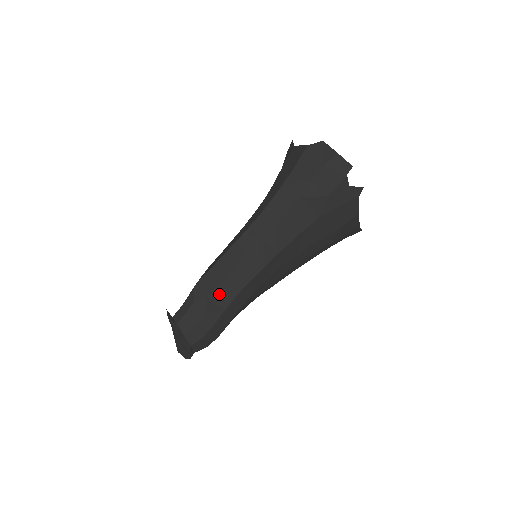
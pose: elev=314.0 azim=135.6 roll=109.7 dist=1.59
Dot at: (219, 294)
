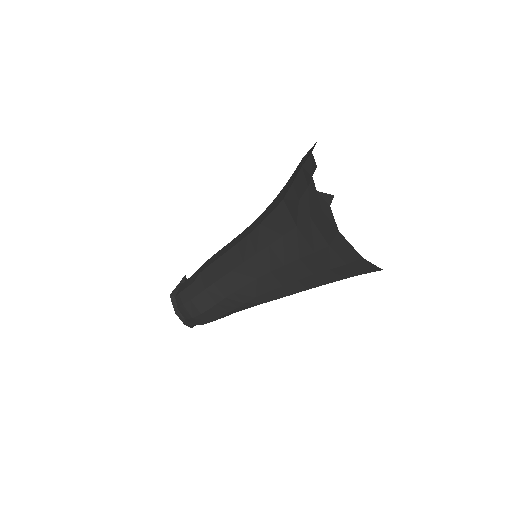
Dot at: (207, 274)
